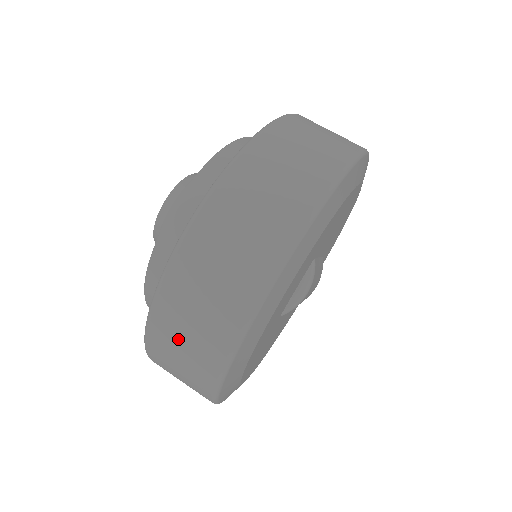
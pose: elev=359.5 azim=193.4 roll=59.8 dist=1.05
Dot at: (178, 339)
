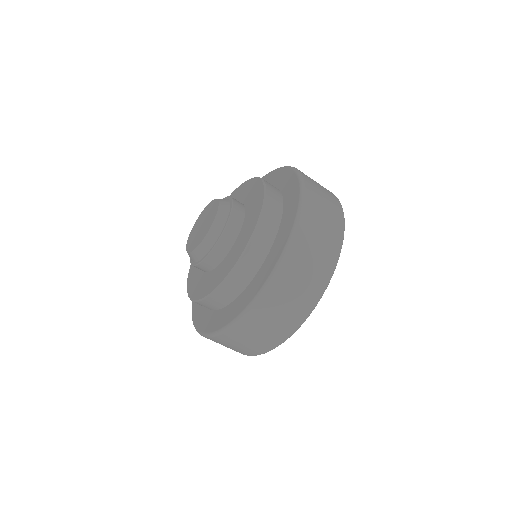
Dot at: (300, 274)
